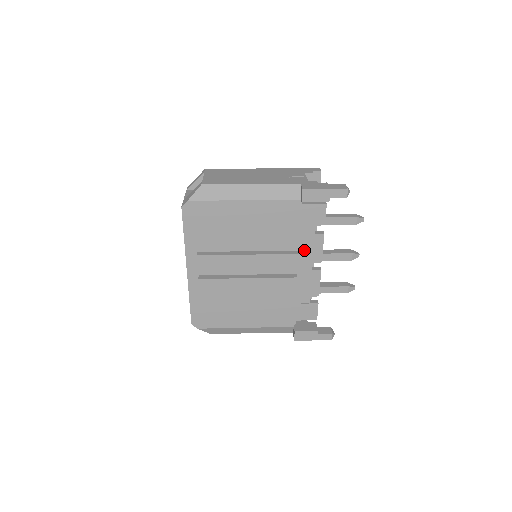
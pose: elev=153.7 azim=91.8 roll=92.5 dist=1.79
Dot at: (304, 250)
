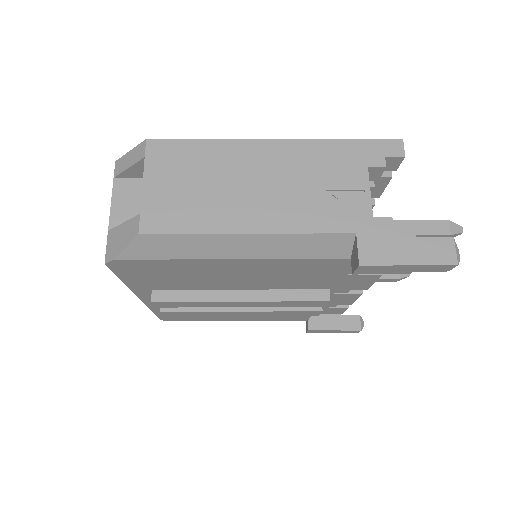
Dot at: (340, 283)
